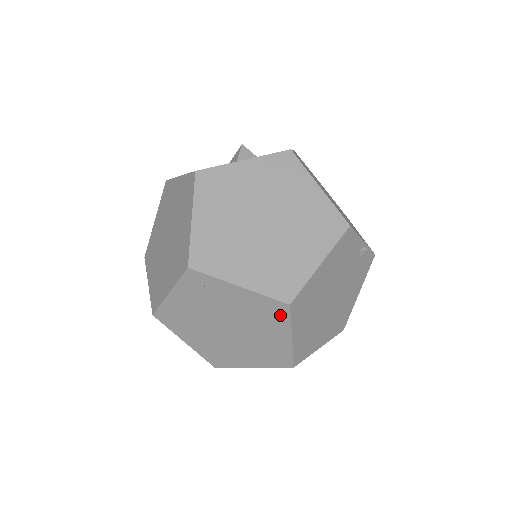
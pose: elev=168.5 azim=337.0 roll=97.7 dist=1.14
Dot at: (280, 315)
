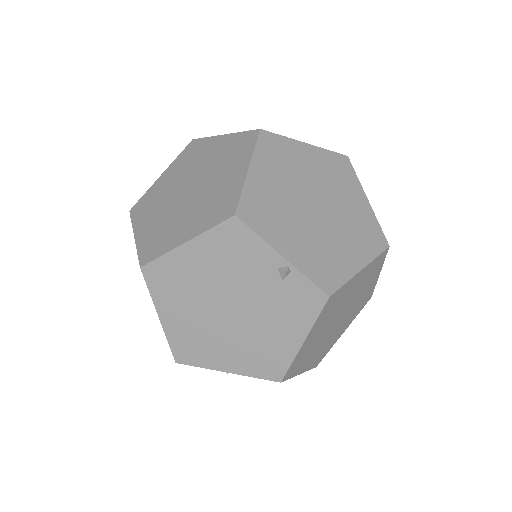
Dot at: occluded
